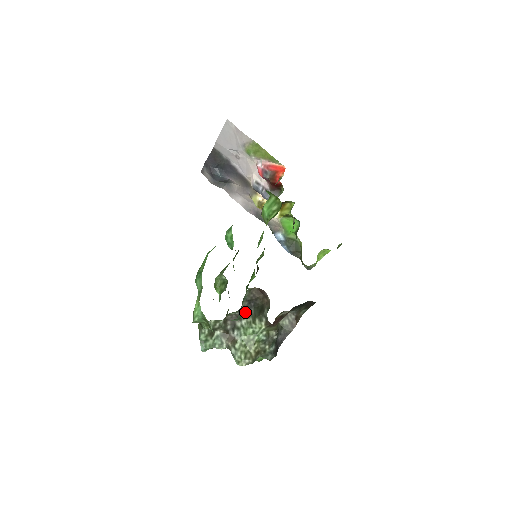
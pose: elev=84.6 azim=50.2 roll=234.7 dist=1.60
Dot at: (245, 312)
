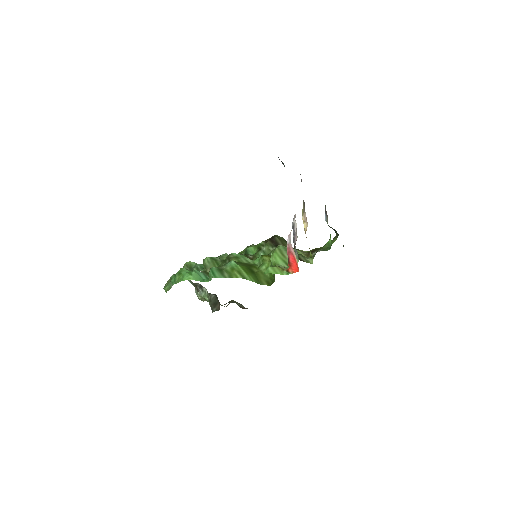
Dot at: (208, 293)
